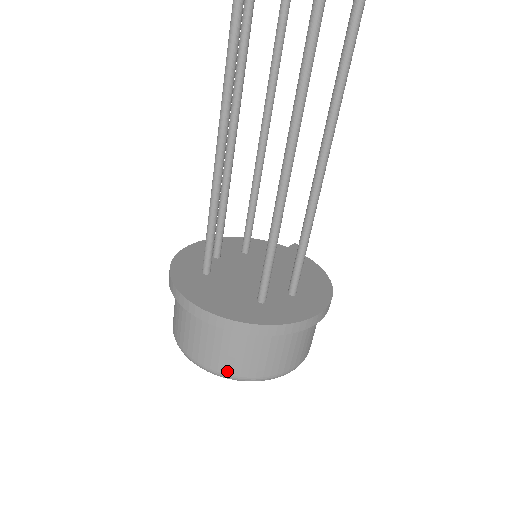
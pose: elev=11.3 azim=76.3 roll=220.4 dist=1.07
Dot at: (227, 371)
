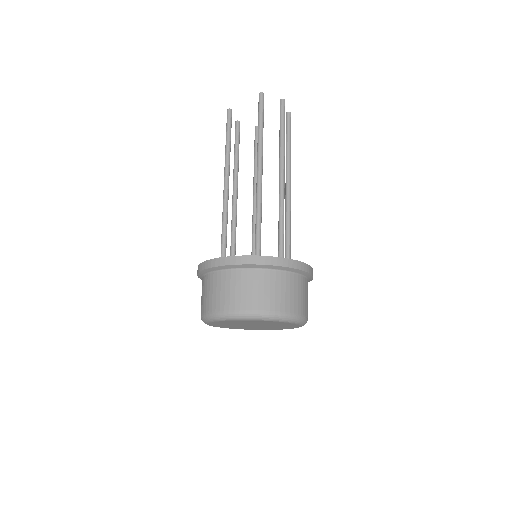
Dot at: (236, 307)
